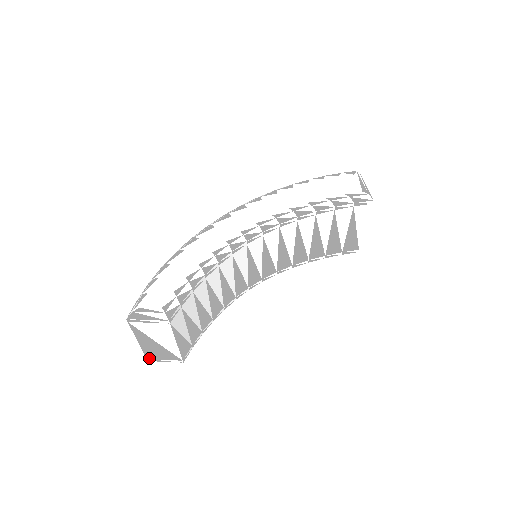
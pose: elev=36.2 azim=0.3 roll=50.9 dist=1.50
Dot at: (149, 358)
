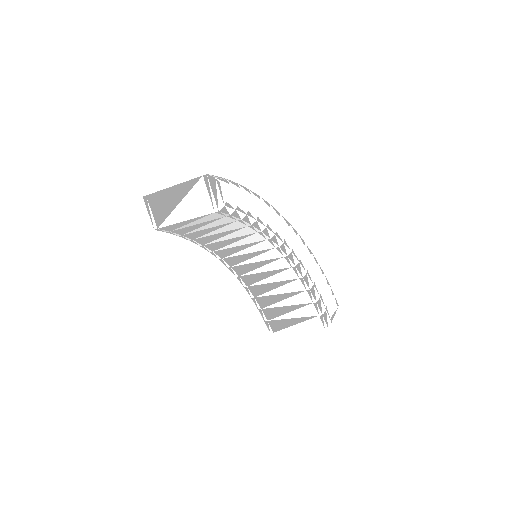
Dot at: (149, 198)
